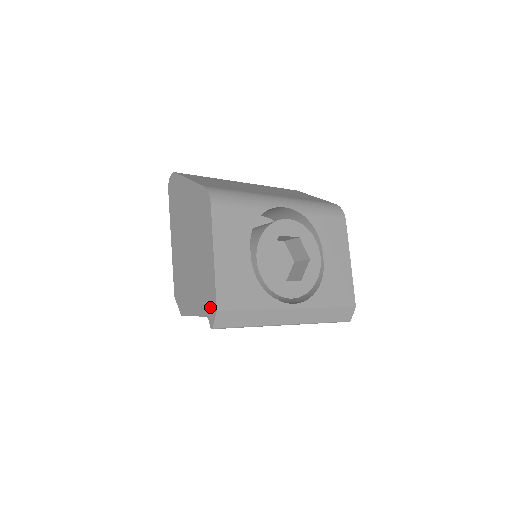
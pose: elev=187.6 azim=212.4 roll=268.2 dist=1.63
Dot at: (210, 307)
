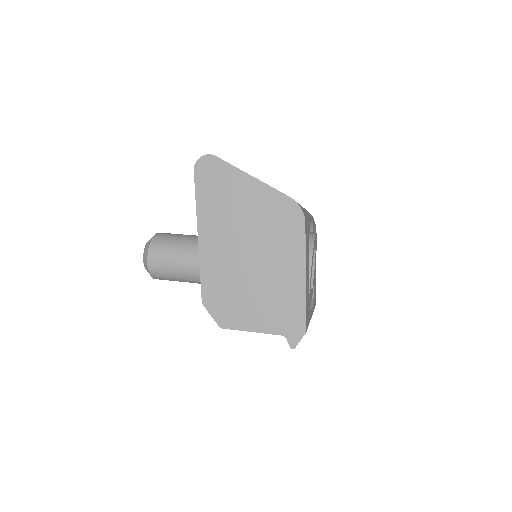
Dot at: (292, 327)
